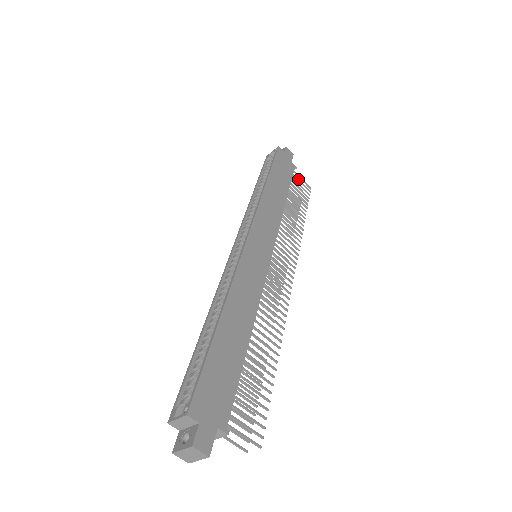
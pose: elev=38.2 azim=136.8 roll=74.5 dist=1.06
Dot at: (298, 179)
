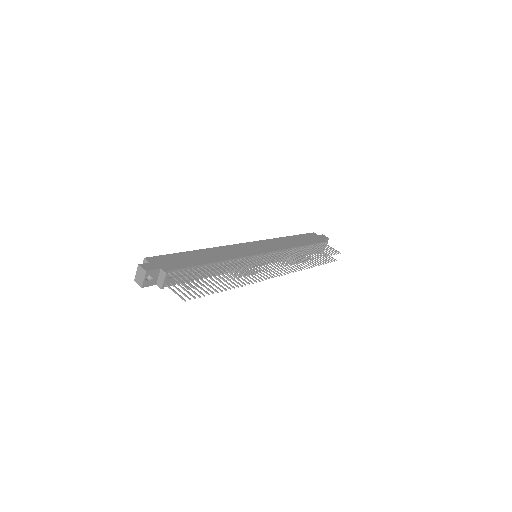
Dot at: (327, 247)
